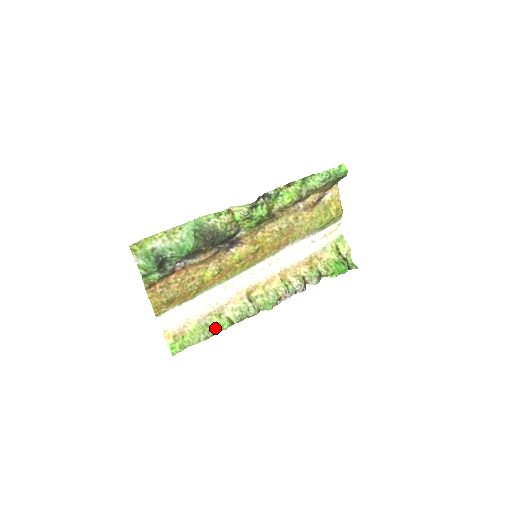
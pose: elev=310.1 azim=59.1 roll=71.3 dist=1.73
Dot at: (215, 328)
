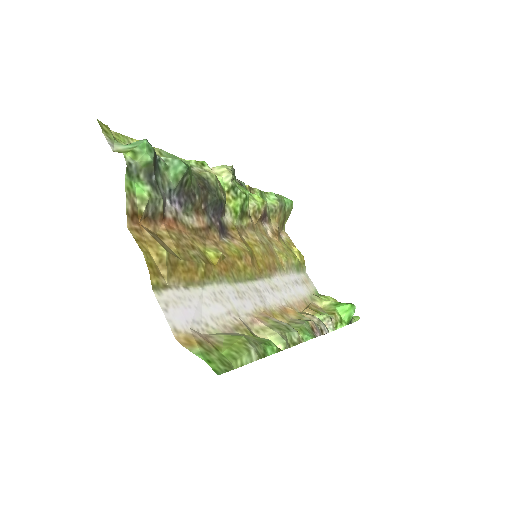
Dot at: (260, 343)
